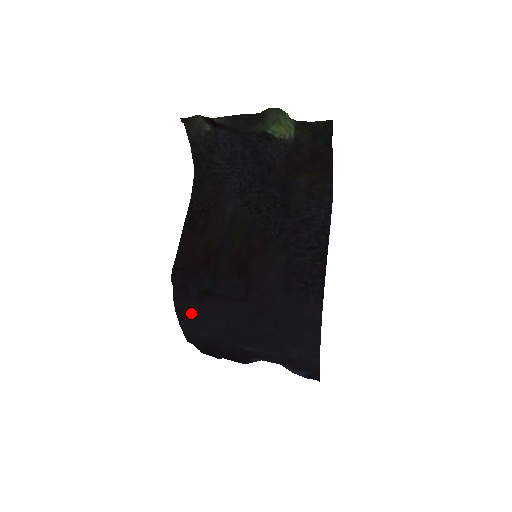
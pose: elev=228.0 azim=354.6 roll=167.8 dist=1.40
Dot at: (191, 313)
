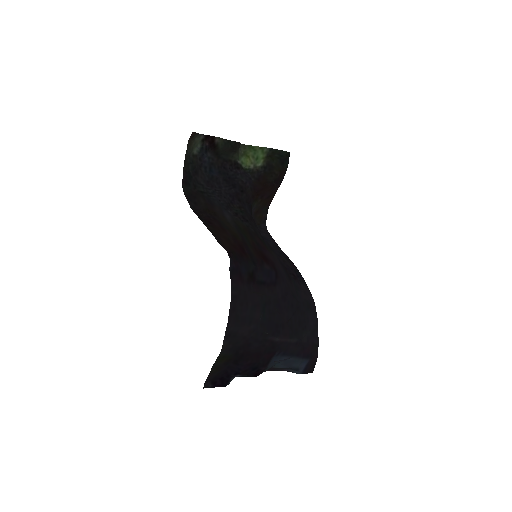
Dot at: (243, 300)
